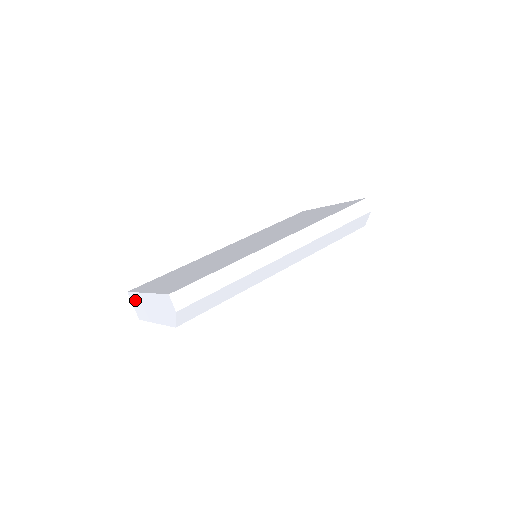
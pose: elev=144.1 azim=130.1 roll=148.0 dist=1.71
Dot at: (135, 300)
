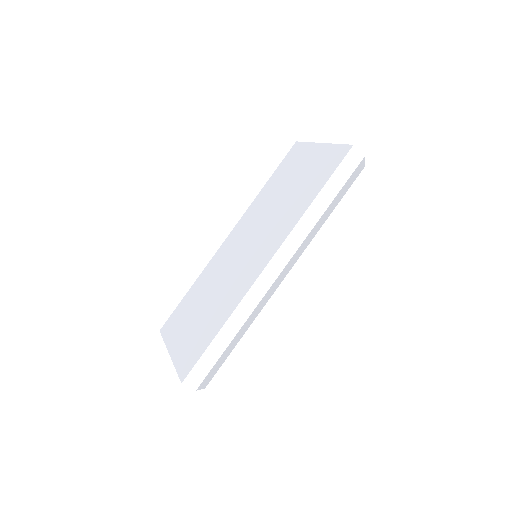
Dot at: occluded
